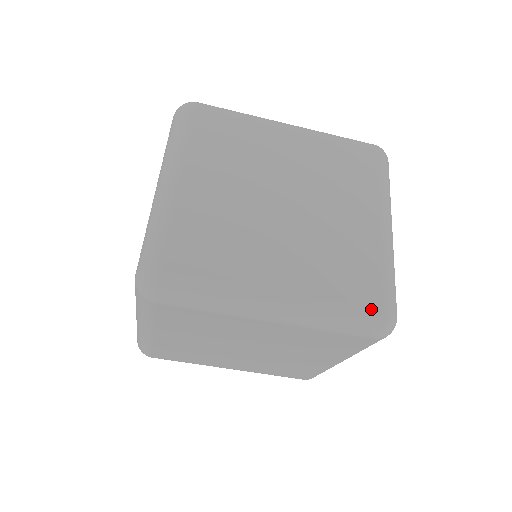
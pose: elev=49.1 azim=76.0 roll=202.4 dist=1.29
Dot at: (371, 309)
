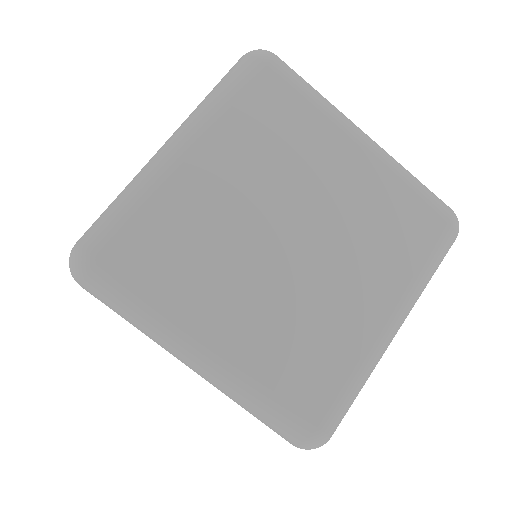
Dot at: occluded
